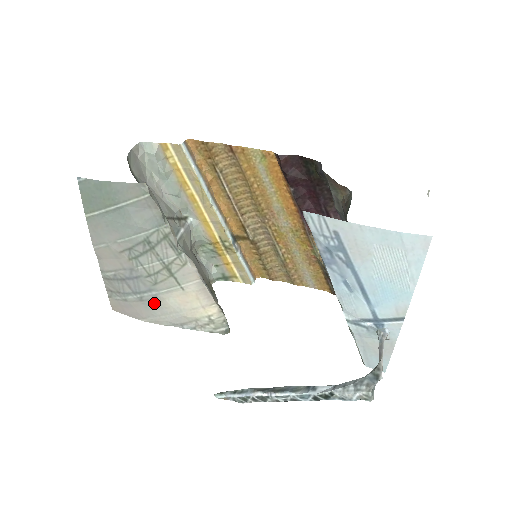
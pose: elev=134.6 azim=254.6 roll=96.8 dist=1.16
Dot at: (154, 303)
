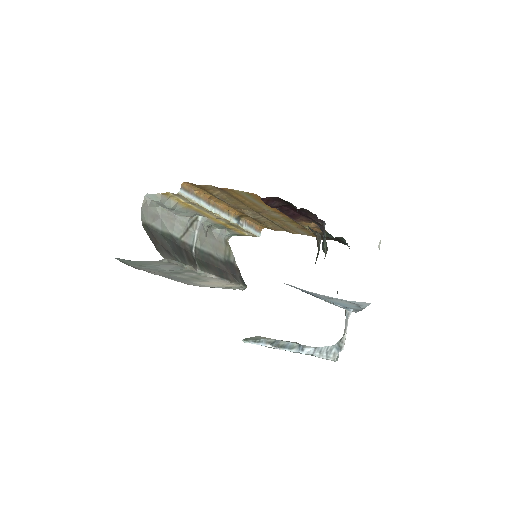
Dot at: (190, 283)
